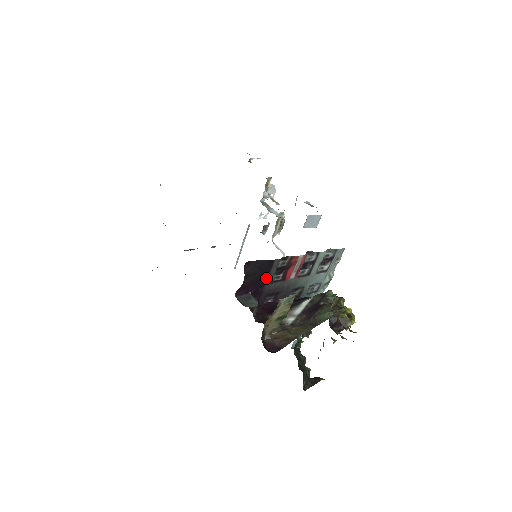
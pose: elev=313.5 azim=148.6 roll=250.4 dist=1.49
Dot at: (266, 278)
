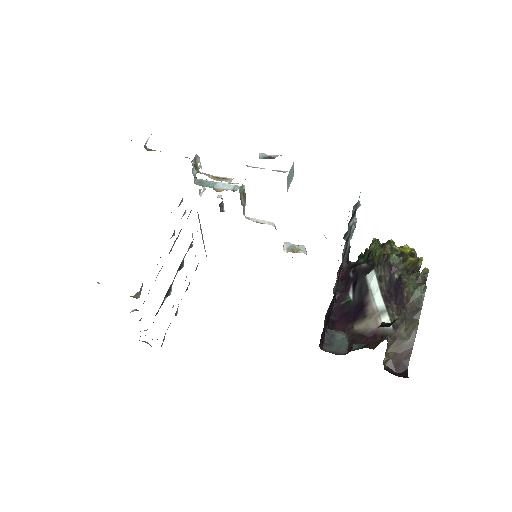
Dot at: occluded
